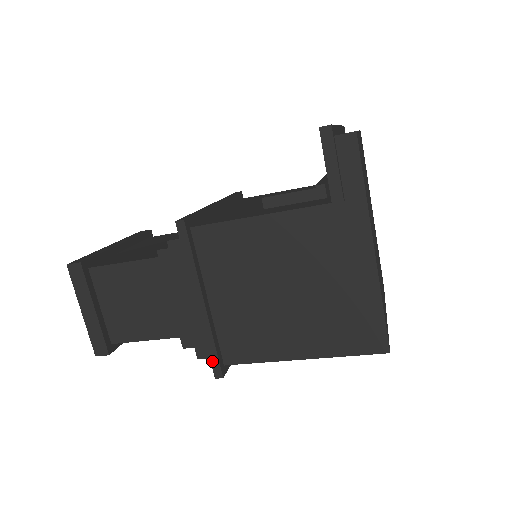
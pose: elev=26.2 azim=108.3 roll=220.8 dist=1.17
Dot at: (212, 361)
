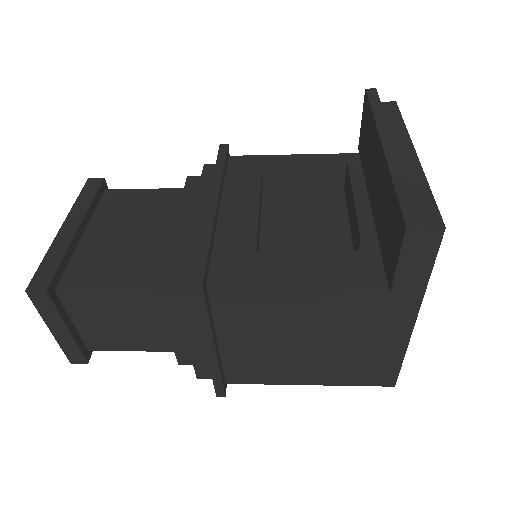
Dot at: (216, 387)
